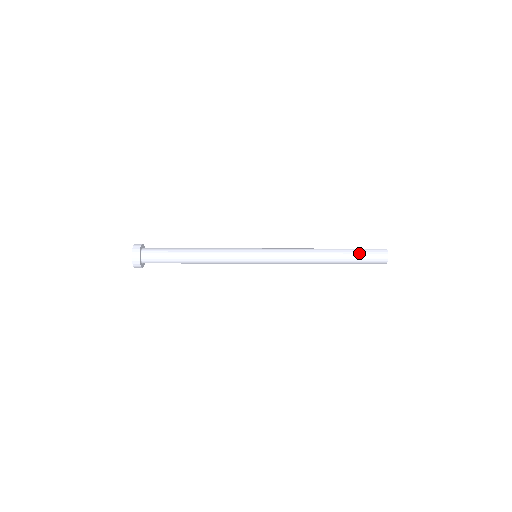
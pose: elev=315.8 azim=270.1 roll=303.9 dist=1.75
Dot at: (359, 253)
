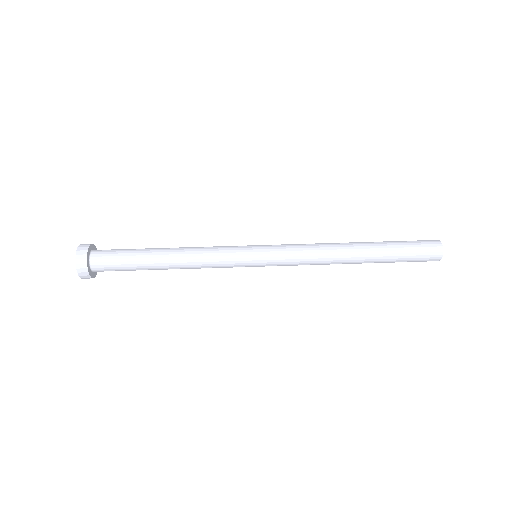
Dot at: (403, 253)
